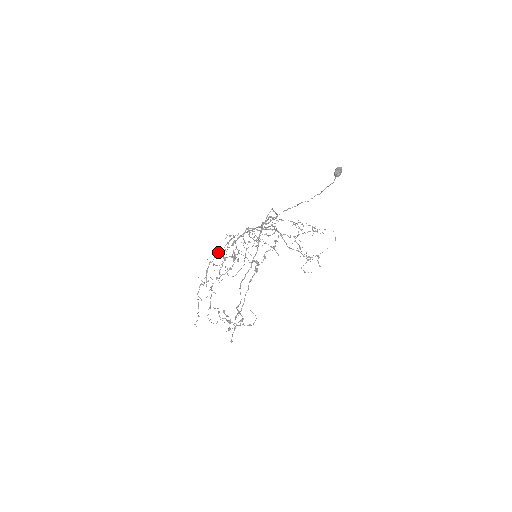
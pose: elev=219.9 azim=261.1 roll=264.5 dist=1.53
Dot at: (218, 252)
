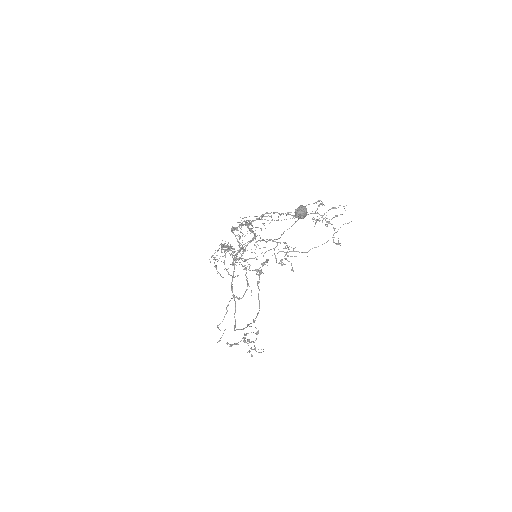
Dot at: occluded
